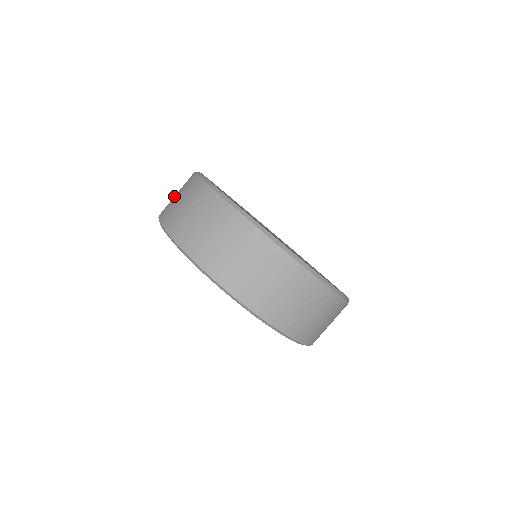
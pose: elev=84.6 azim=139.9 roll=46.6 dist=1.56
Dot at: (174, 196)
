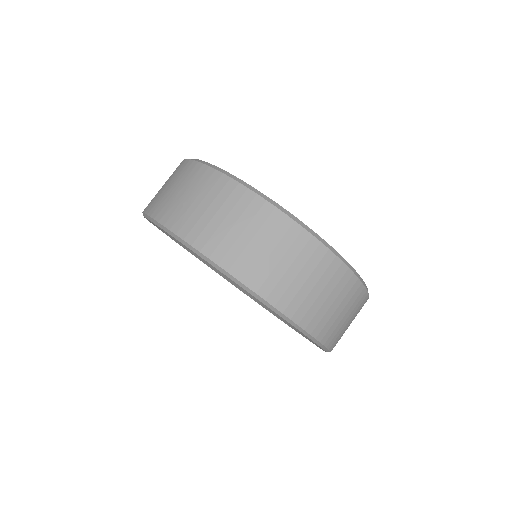
Dot at: (197, 207)
